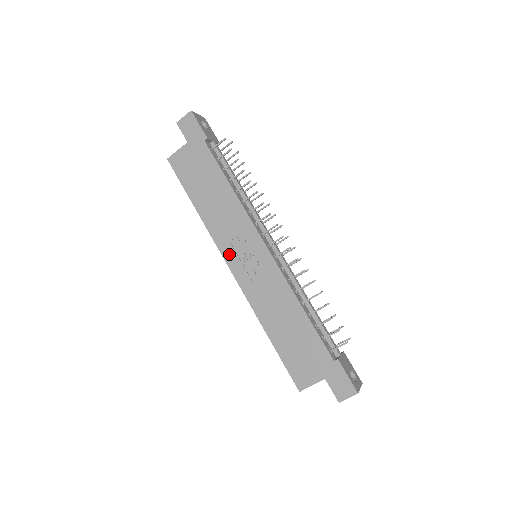
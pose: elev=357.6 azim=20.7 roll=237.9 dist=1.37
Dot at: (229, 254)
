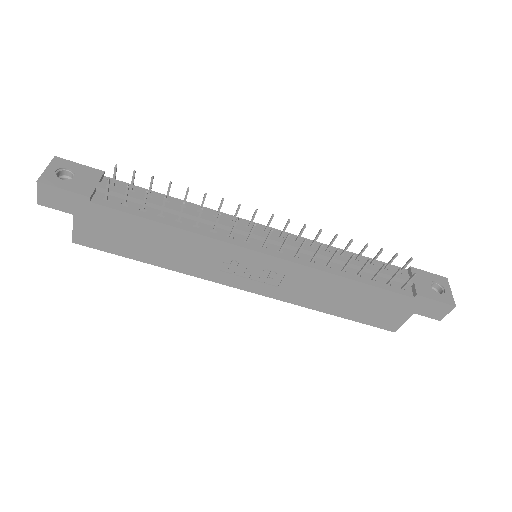
Dot at: (230, 280)
